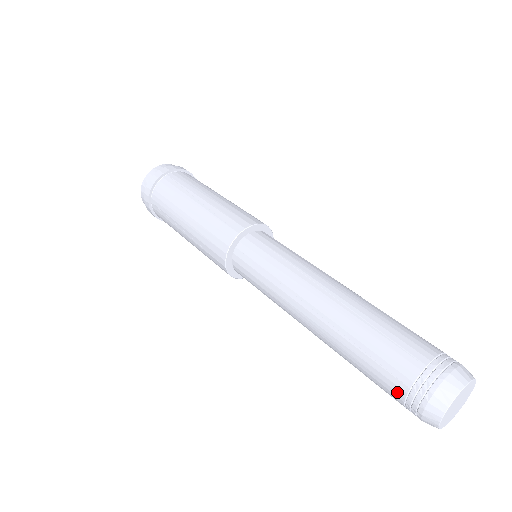
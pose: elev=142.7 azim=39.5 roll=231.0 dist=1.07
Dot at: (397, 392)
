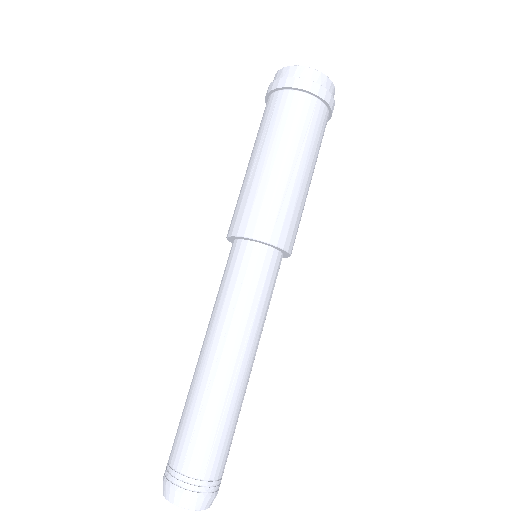
Dot at: (175, 459)
